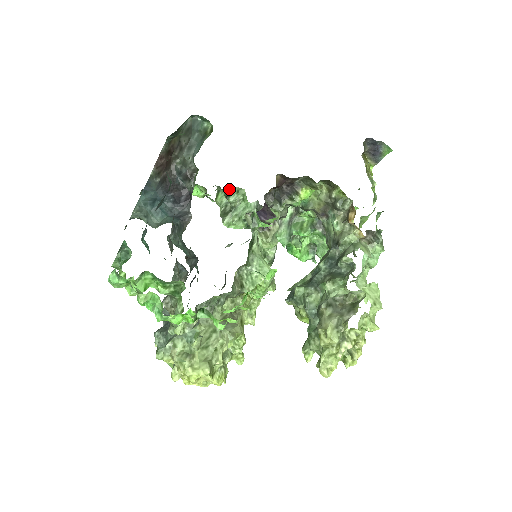
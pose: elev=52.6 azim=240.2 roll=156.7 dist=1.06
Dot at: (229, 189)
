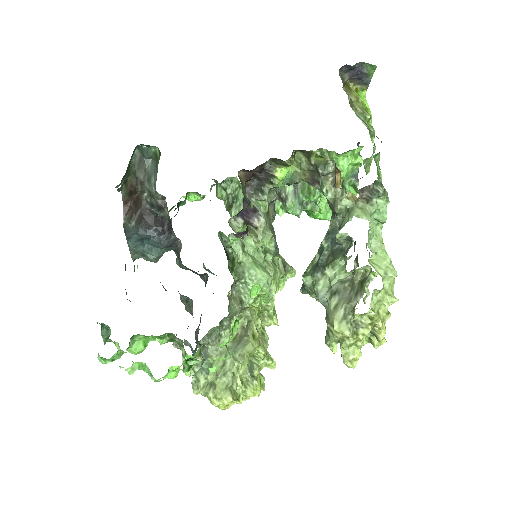
Dot at: (222, 183)
